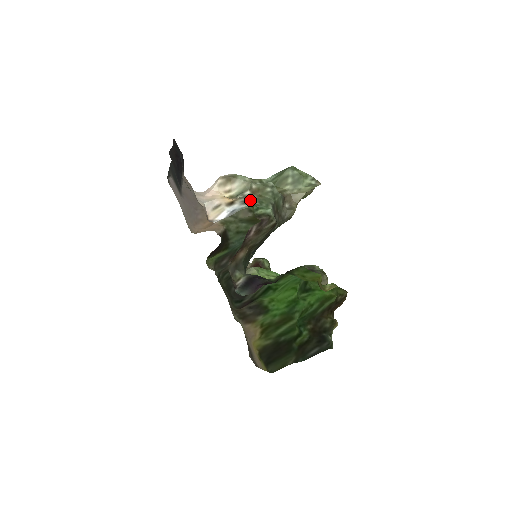
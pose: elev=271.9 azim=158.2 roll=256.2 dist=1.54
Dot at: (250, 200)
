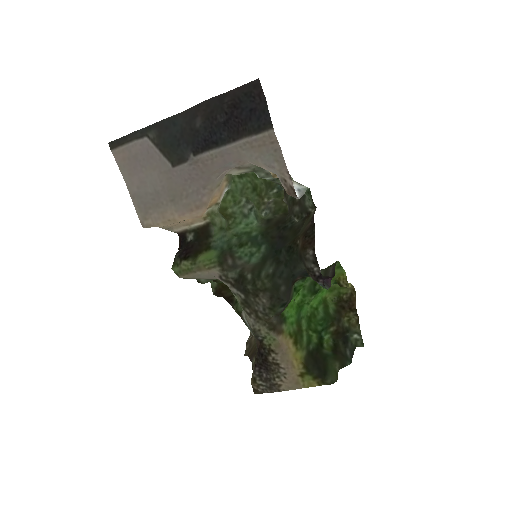
Dot at: occluded
